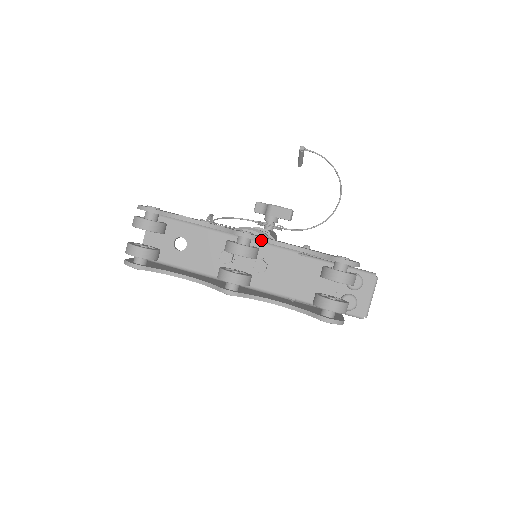
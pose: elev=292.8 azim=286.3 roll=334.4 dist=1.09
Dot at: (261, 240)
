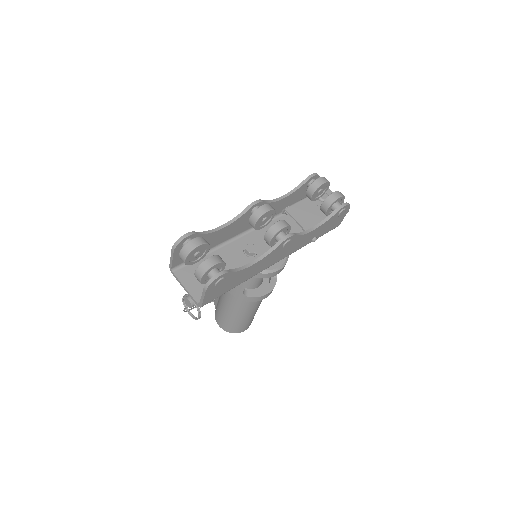
Dot at: (266, 202)
